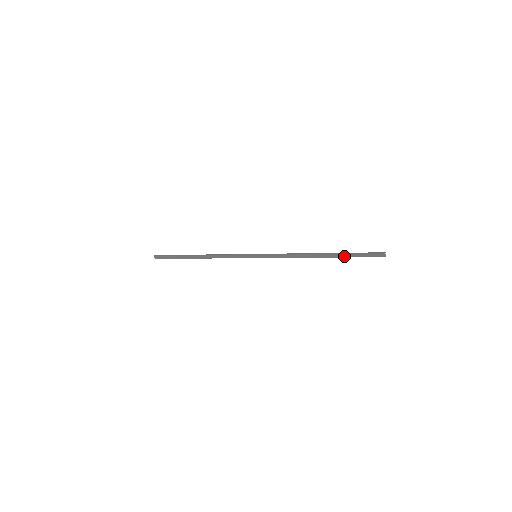
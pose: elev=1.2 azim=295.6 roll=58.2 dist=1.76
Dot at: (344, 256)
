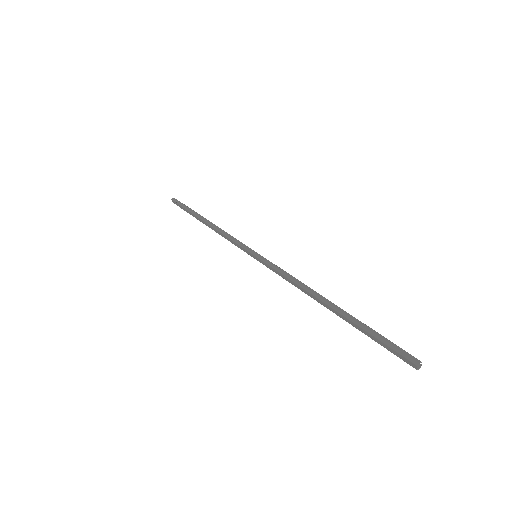
Dot at: (356, 326)
